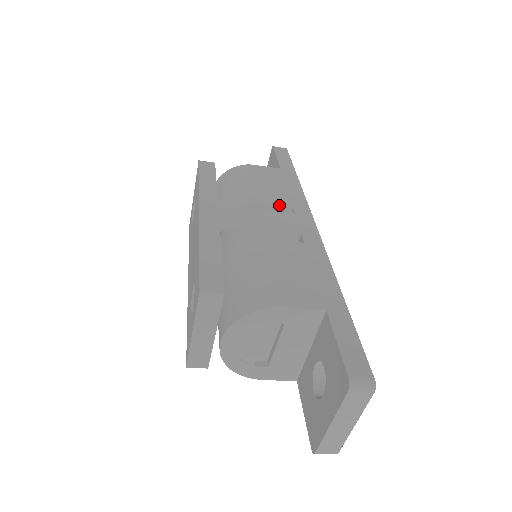
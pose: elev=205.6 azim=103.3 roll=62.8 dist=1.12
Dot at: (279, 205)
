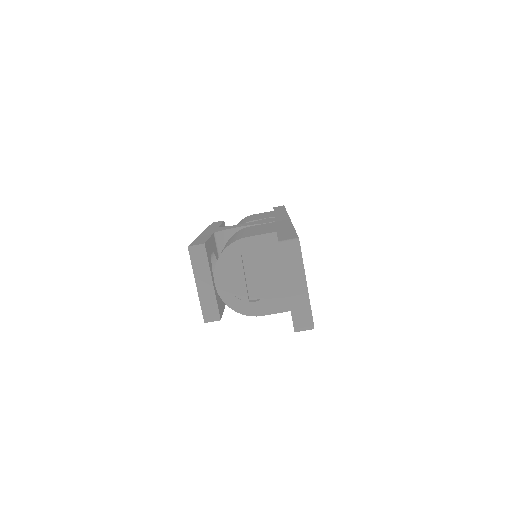
Dot at: (264, 218)
